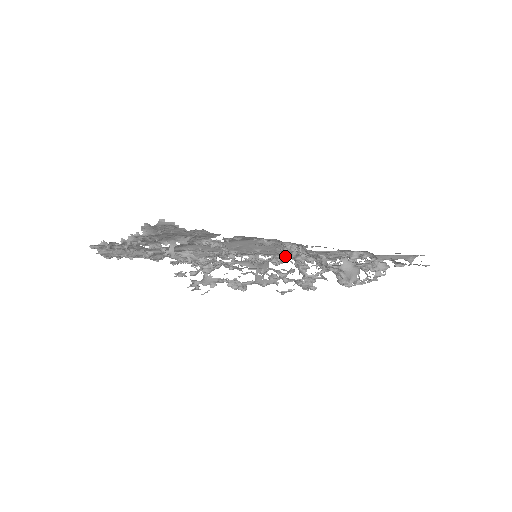
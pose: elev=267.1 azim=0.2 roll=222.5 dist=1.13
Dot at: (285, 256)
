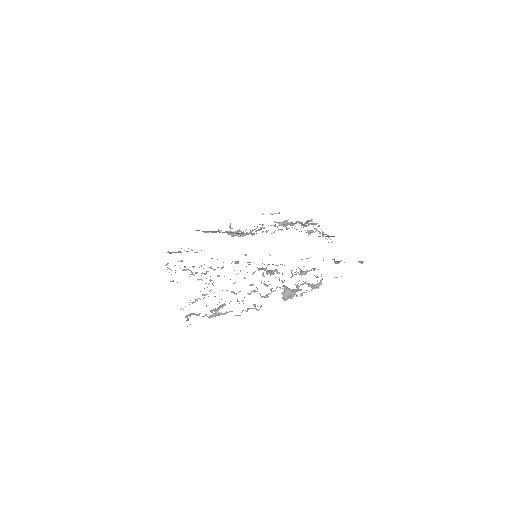
Dot at: occluded
